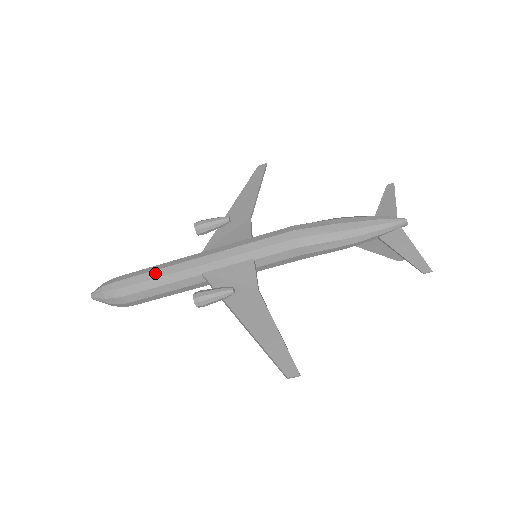
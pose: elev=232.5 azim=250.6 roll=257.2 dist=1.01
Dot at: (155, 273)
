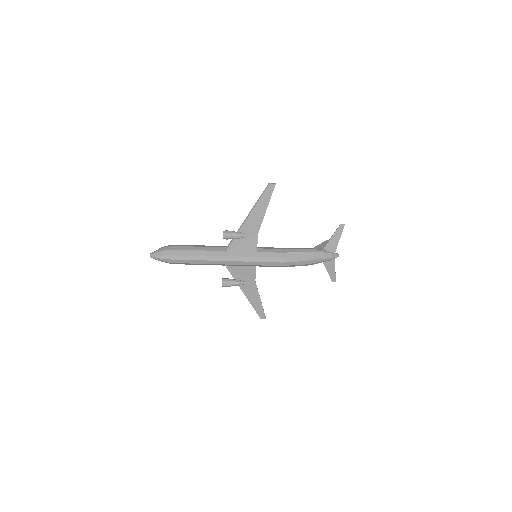
Dot at: (197, 262)
